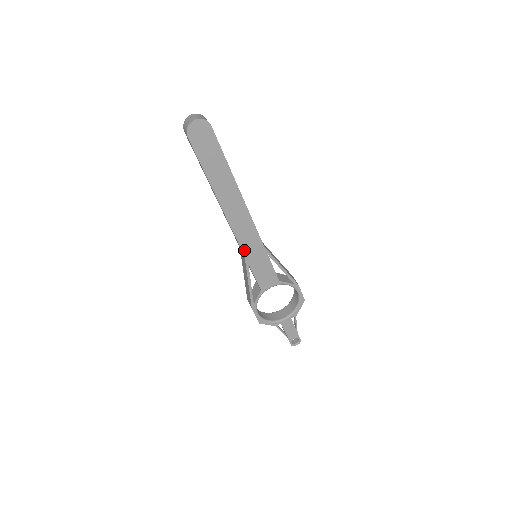
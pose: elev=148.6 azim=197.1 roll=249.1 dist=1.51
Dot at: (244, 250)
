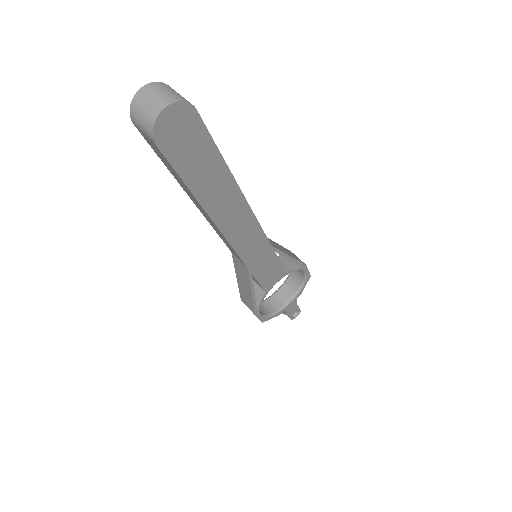
Dot at: (247, 262)
